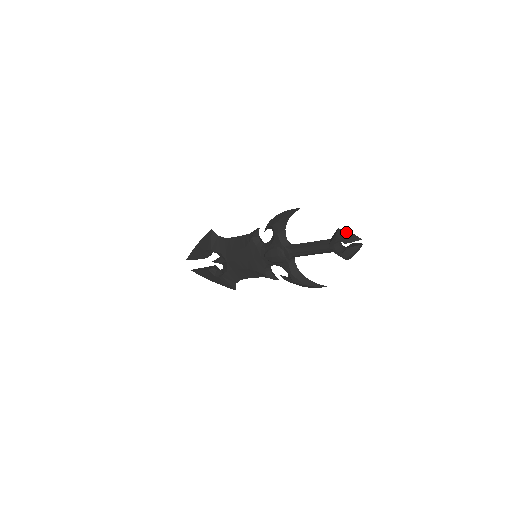
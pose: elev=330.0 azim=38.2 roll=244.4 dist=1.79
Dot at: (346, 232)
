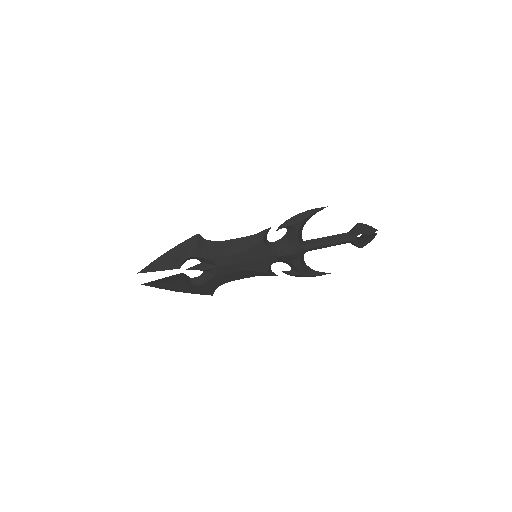
Dot at: (367, 225)
